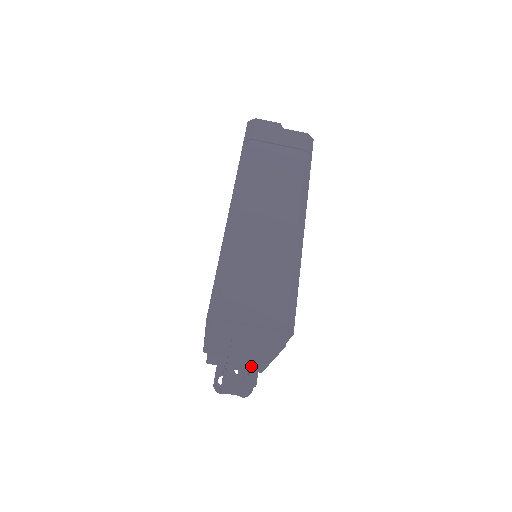
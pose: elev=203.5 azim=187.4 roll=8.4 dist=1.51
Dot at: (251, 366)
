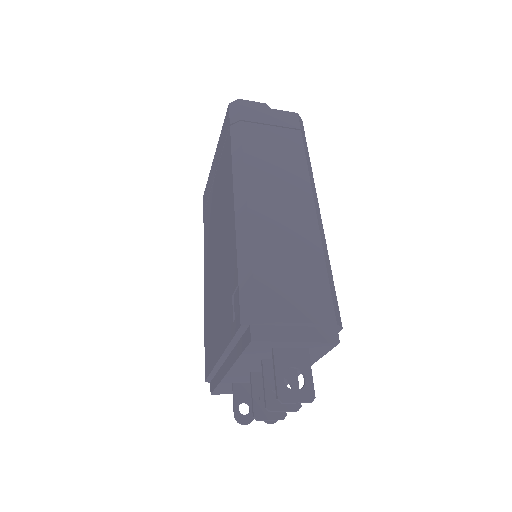
Dot at: (293, 378)
